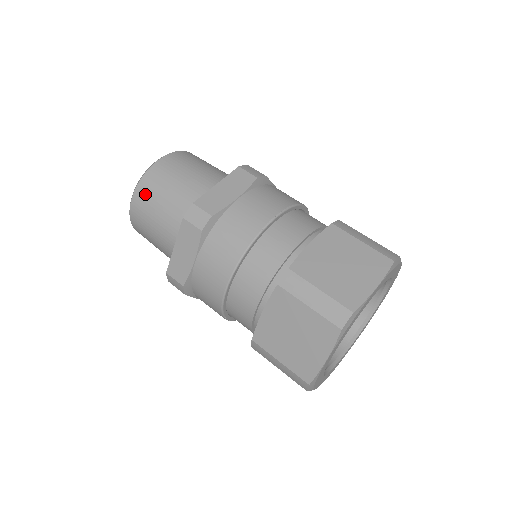
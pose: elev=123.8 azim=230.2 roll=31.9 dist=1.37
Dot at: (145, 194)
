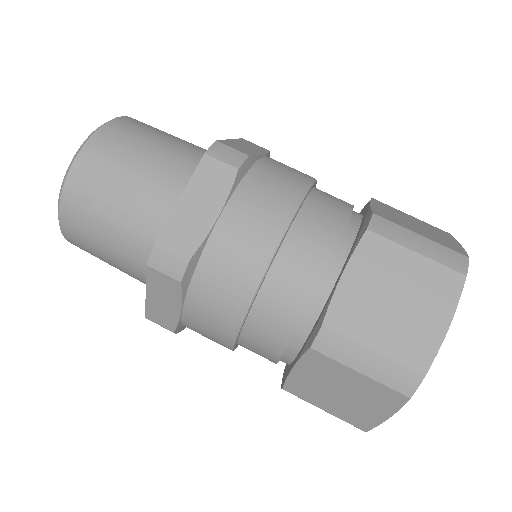
Dot at: (76, 216)
